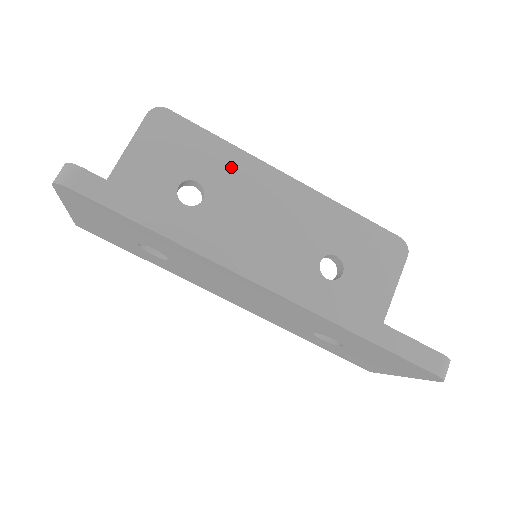
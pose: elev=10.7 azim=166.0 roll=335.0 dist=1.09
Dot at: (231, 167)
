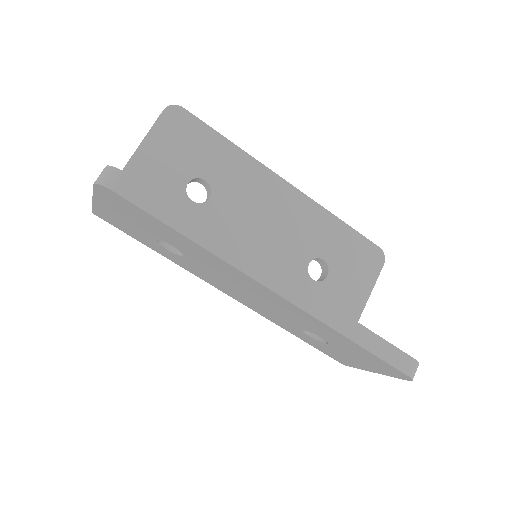
Dot at: (237, 169)
